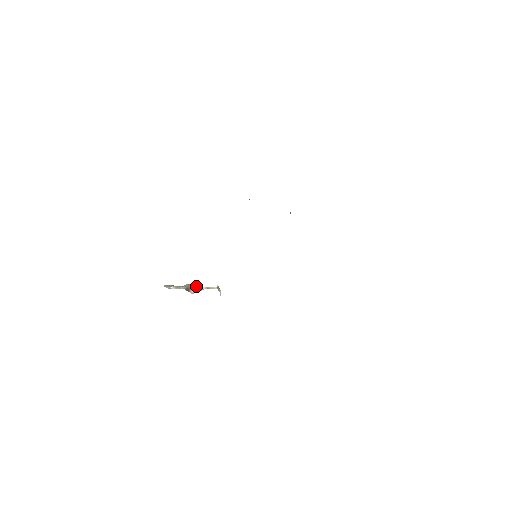
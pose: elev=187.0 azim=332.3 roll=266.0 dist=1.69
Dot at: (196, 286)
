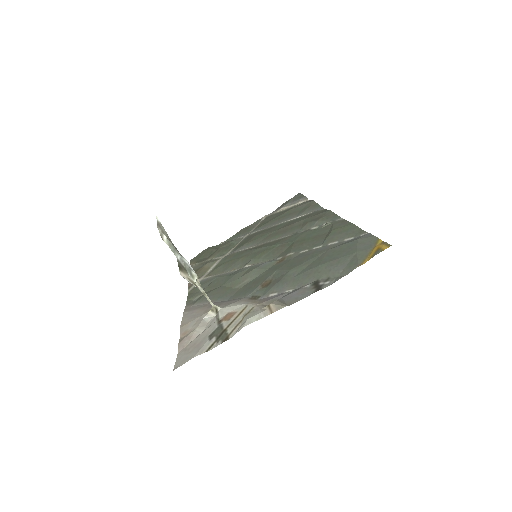
Dot at: (196, 280)
